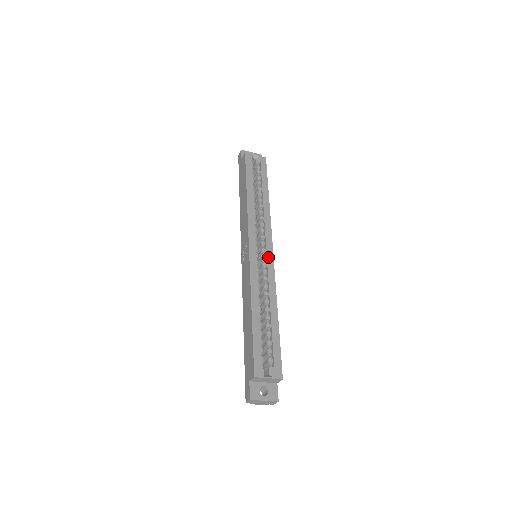
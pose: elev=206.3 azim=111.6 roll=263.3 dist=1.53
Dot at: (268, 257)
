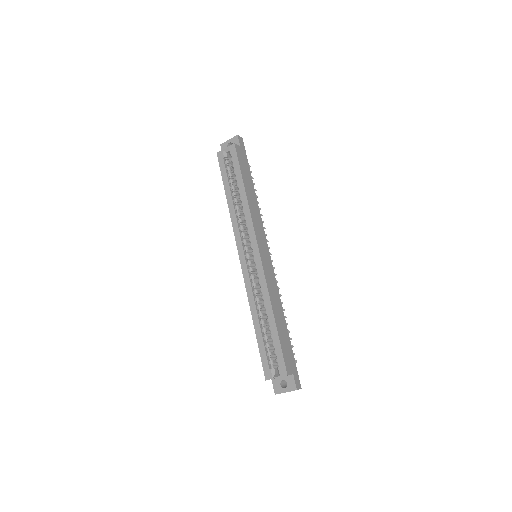
Dot at: (256, 260)
